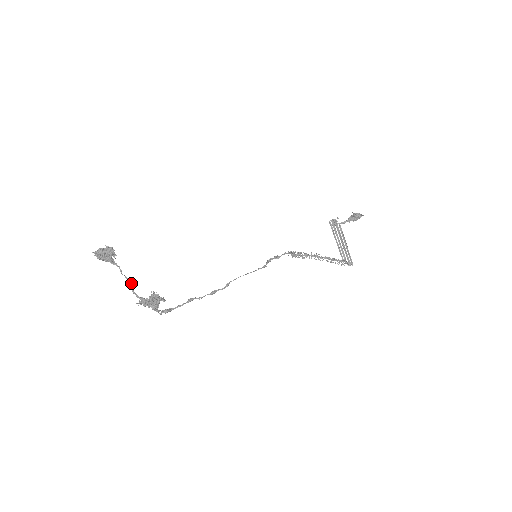
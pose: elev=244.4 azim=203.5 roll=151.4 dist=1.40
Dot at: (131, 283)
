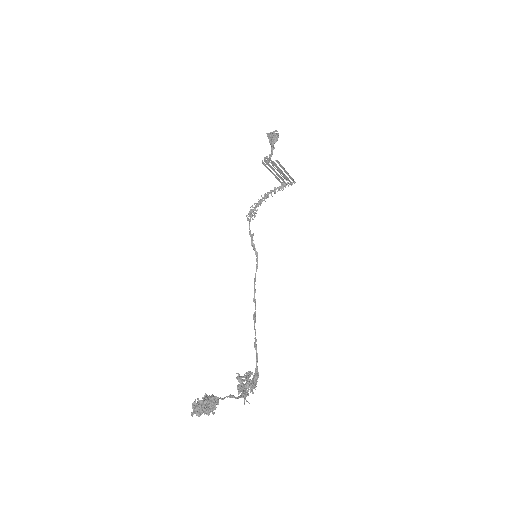
Dot at: (231, 395)
